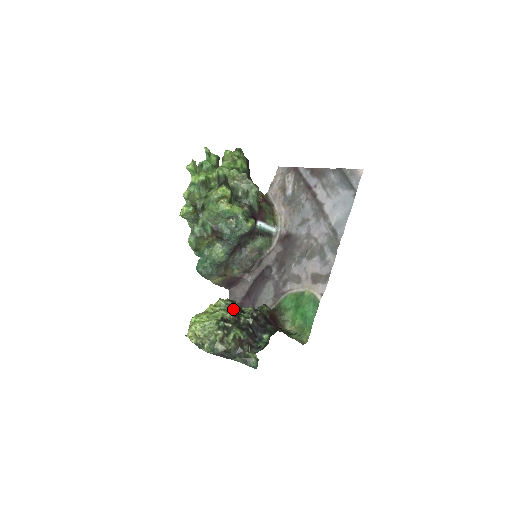
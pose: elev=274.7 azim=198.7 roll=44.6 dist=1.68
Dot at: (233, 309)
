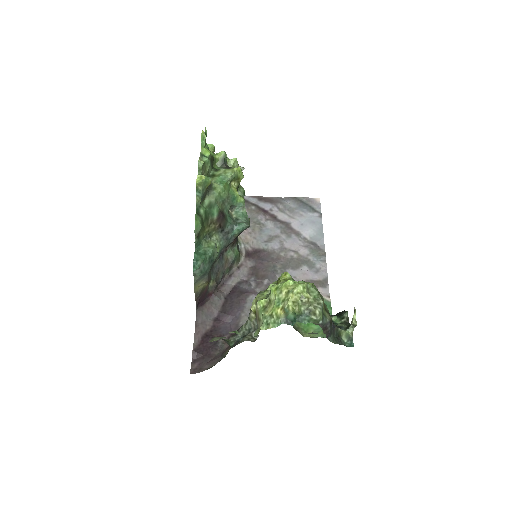
Dot at: occluded
